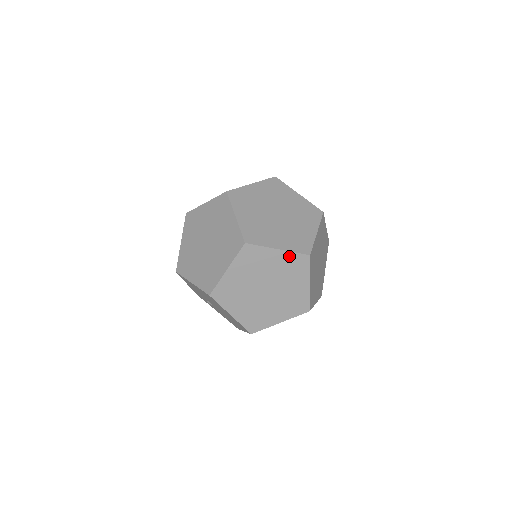
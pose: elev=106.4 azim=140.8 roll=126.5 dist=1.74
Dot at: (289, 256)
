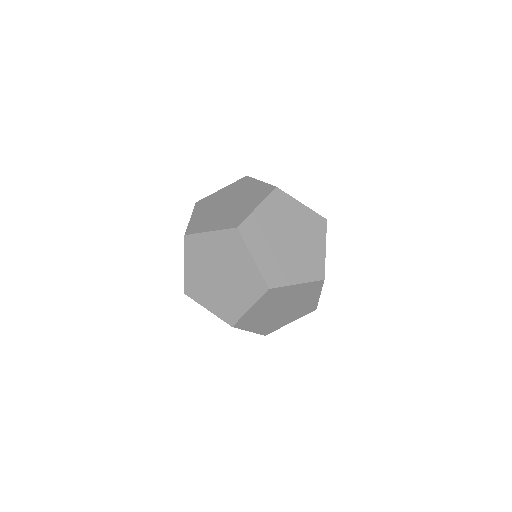
Dot at: (255, 272)
